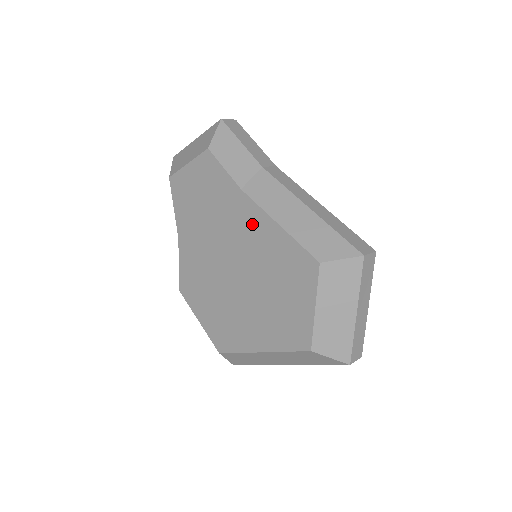
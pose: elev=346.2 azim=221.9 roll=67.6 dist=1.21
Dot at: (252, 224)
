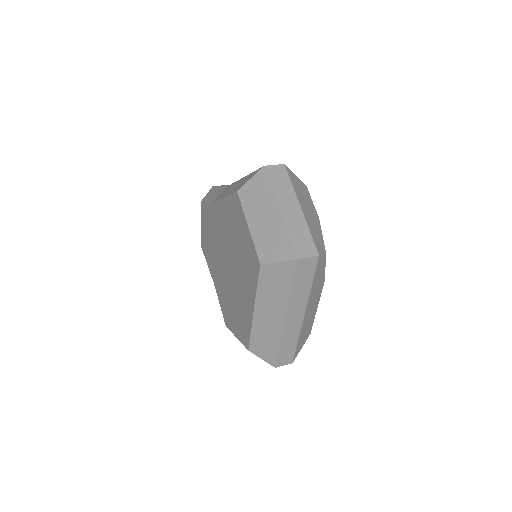
Dot at: (220, 217)
